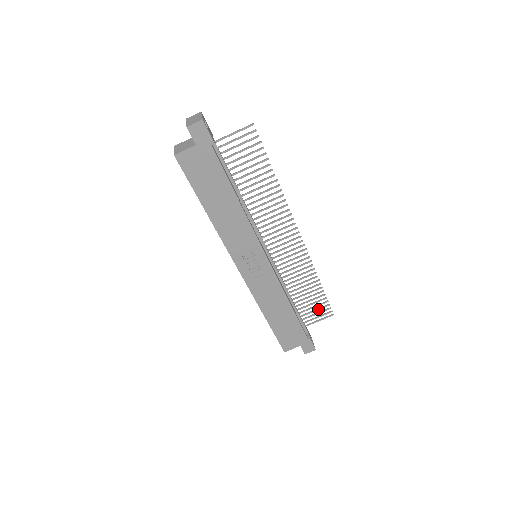
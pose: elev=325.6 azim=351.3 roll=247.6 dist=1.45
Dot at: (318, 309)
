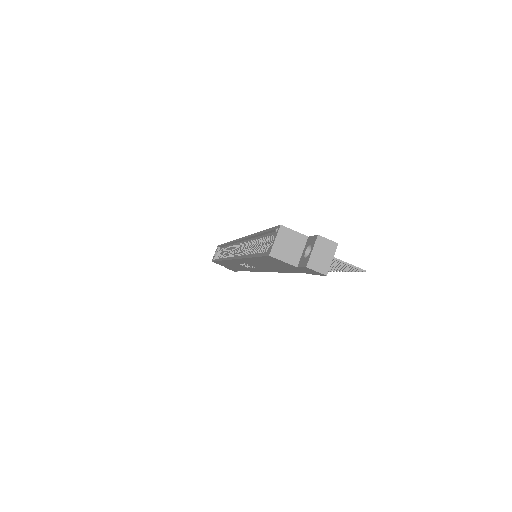
Dot at: occluded
